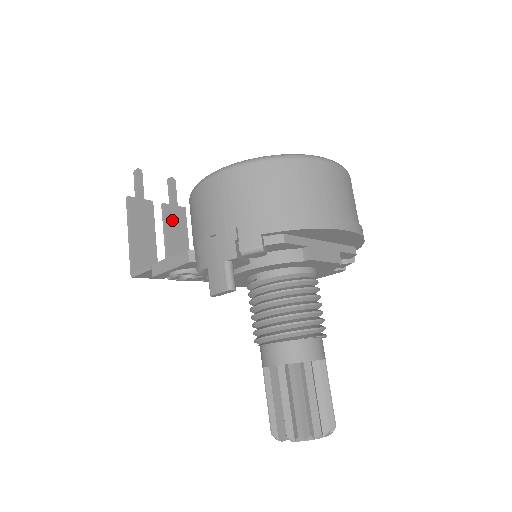
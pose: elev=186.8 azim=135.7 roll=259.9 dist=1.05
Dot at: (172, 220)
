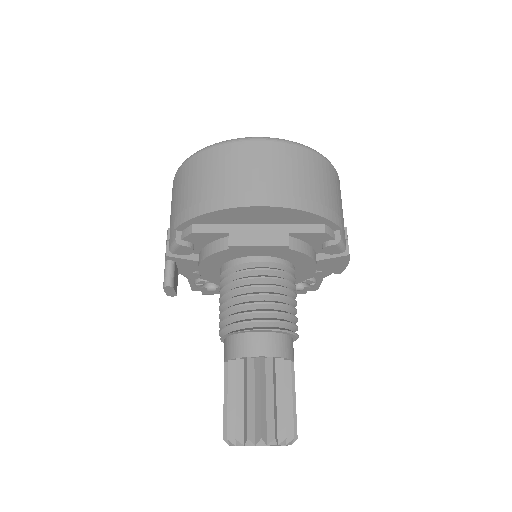
Dot at: occluded
